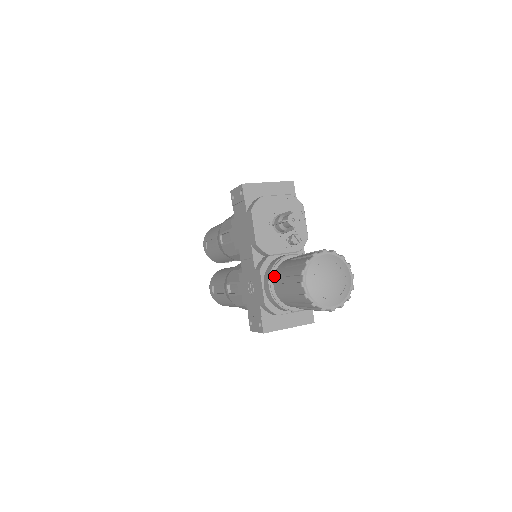
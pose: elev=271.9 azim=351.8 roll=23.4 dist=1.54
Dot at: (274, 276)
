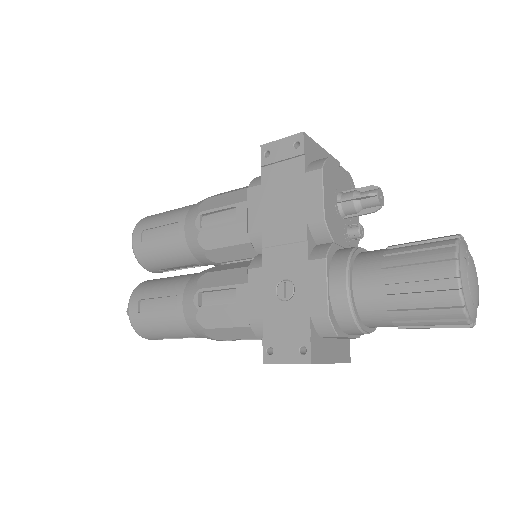
Dot at: (354, 269)
